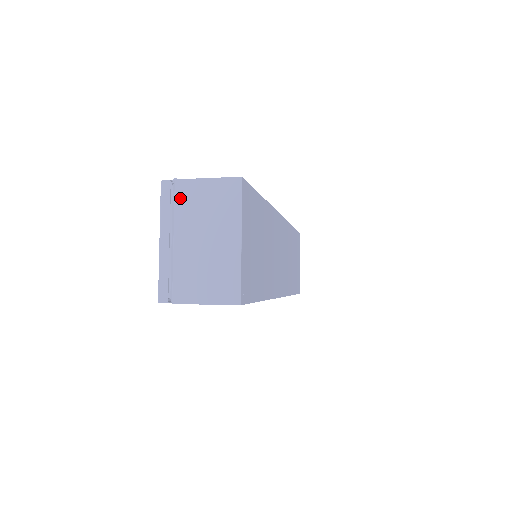
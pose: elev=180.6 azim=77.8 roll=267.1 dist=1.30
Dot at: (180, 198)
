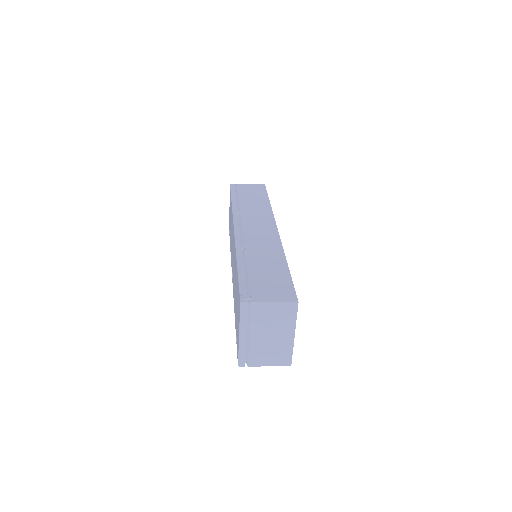
Dot at: (255, 313)
